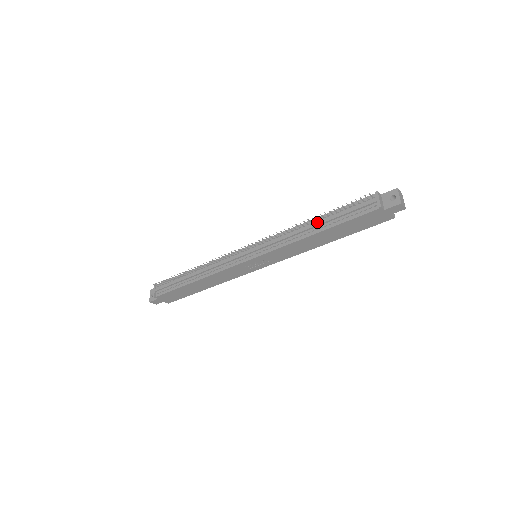
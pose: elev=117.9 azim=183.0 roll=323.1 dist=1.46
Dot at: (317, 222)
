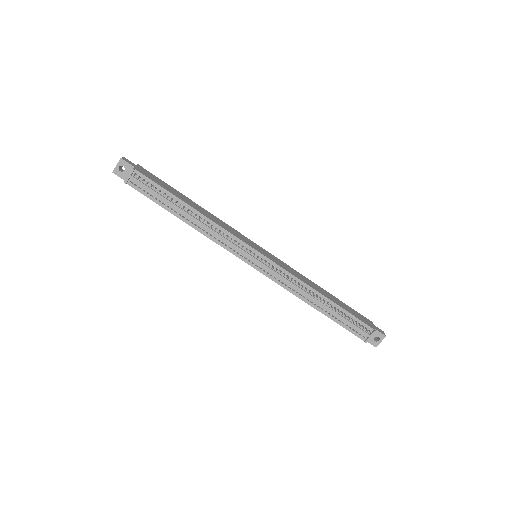
Dot at: (324, 304)
